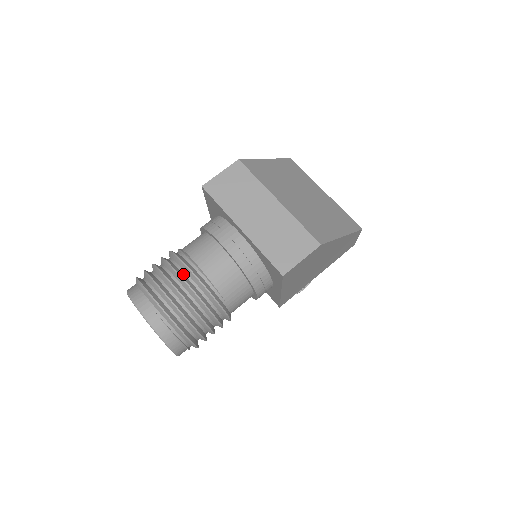
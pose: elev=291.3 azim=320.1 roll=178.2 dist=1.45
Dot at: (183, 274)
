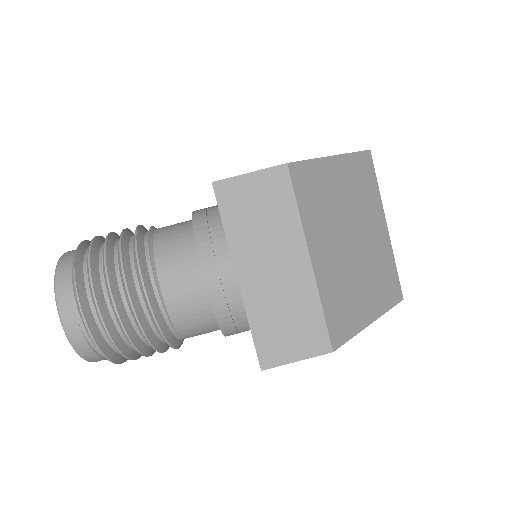
Dot at: (135, 291)
